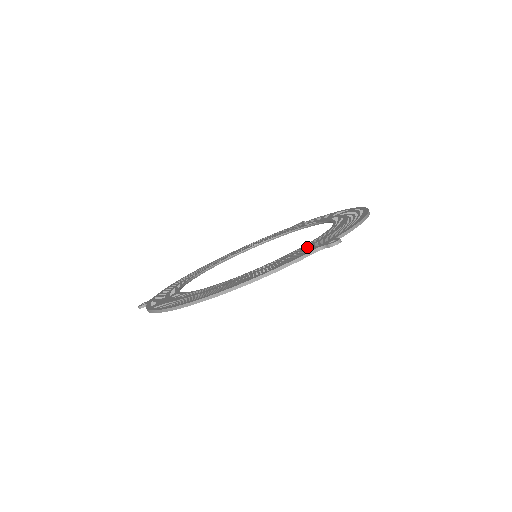
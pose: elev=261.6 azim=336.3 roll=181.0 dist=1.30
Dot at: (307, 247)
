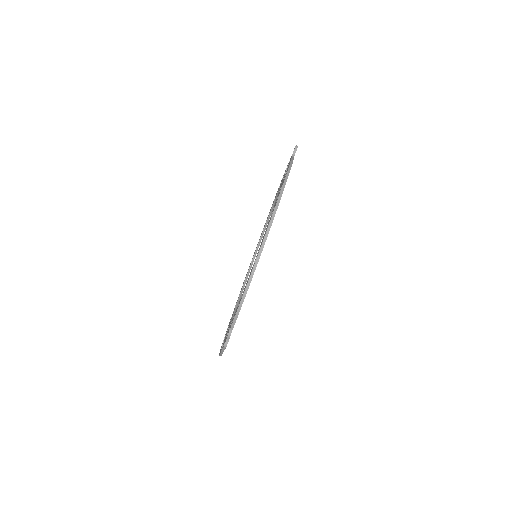
Dot at: occluded
